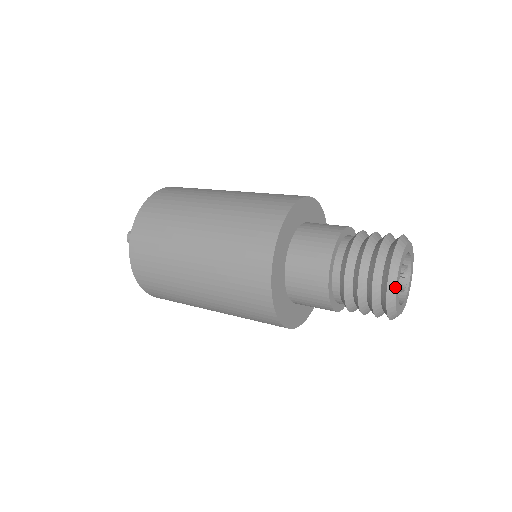
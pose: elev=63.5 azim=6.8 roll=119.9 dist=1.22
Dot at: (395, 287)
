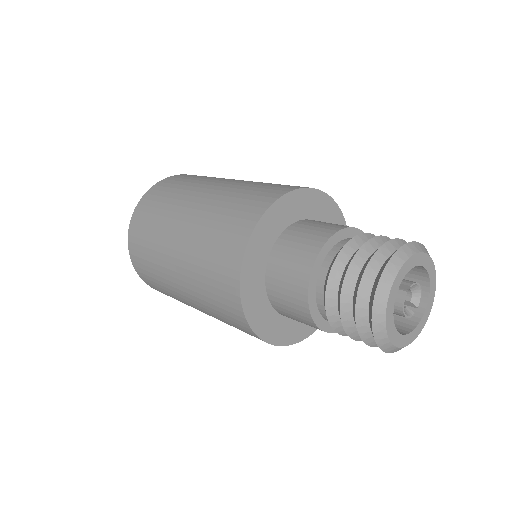
Dot at: (391, 285)
